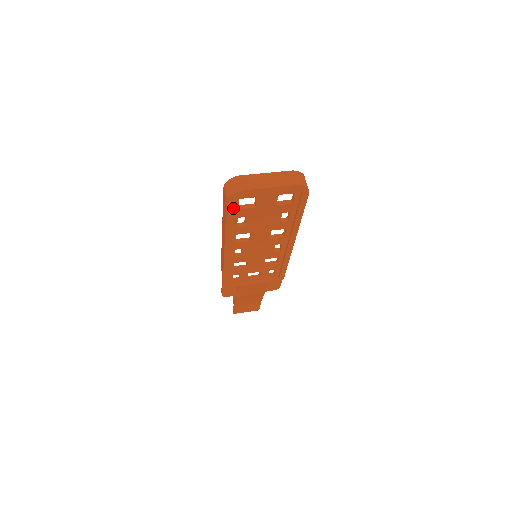
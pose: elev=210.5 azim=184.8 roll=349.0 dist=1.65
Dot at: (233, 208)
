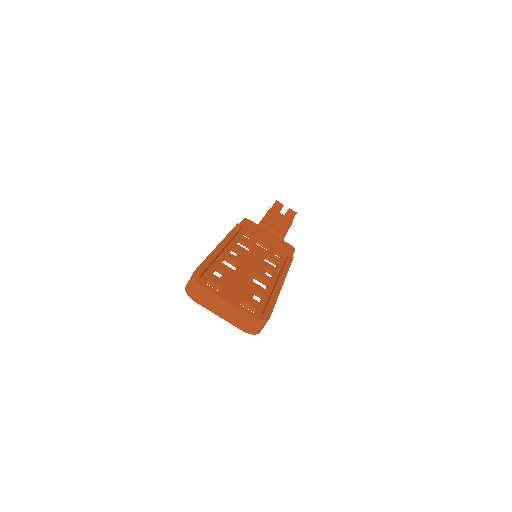
Dot at: occluded
